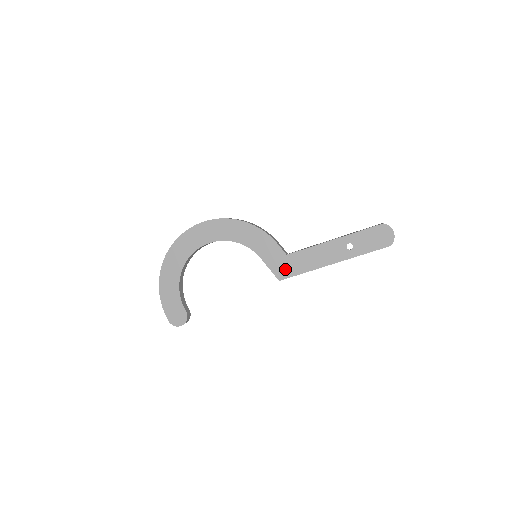
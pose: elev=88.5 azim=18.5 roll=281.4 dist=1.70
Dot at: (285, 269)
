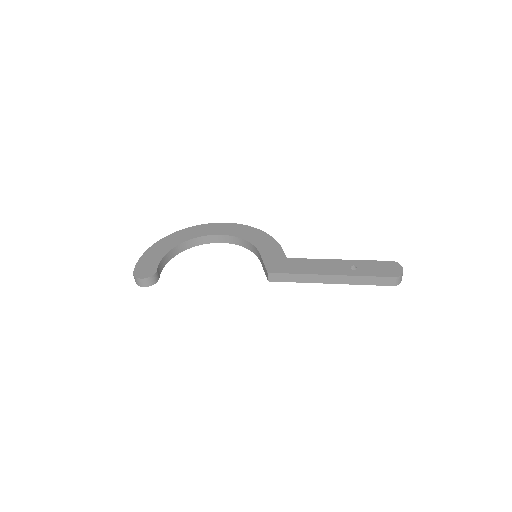
Dot at: (279, 266)
